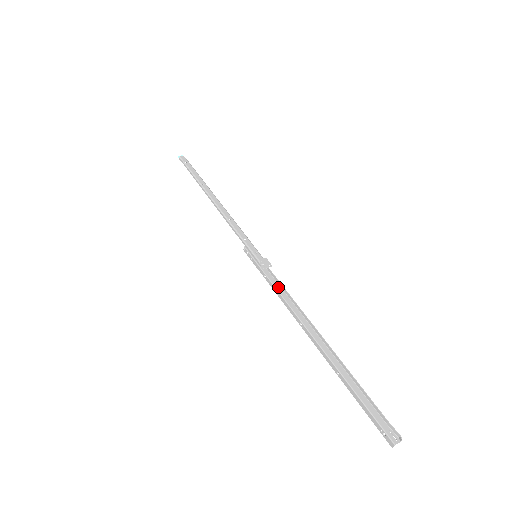
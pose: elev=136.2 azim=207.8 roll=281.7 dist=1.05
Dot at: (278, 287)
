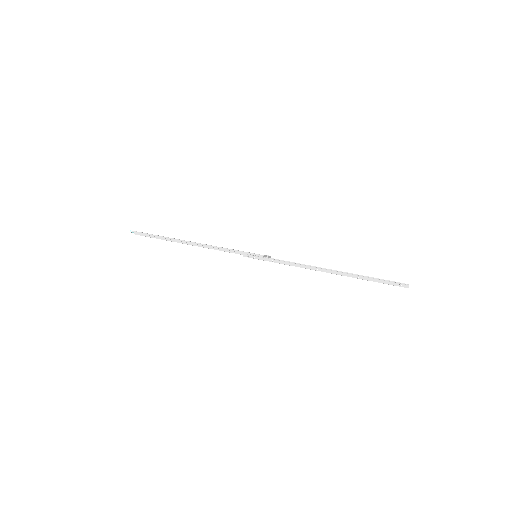
Dot at: (287, 262)
